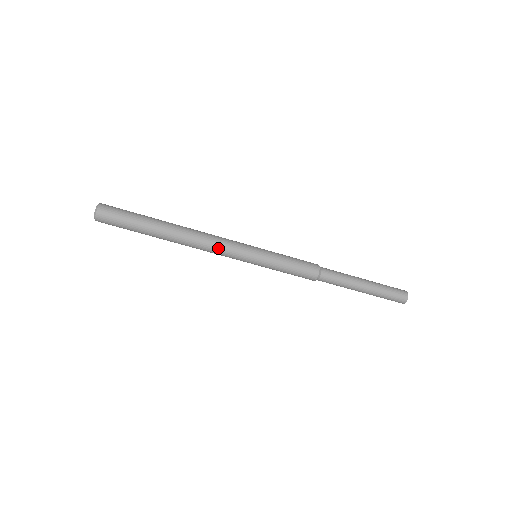
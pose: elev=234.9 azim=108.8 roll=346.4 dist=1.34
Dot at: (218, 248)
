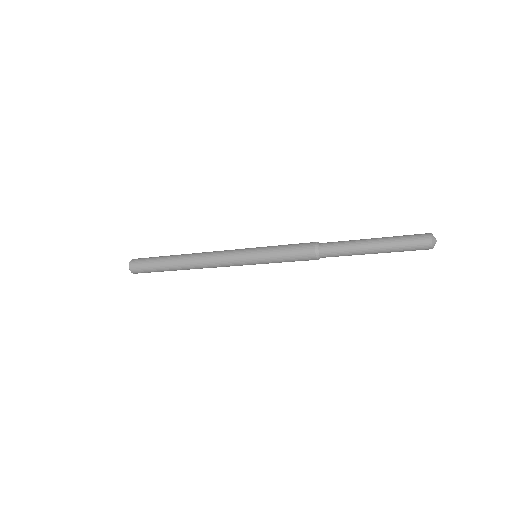
Dot at: occluded
